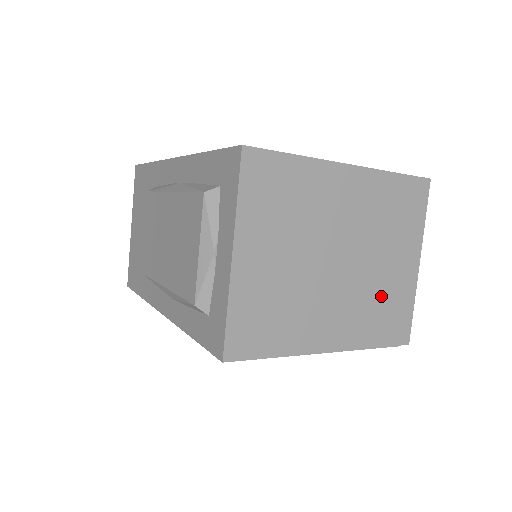
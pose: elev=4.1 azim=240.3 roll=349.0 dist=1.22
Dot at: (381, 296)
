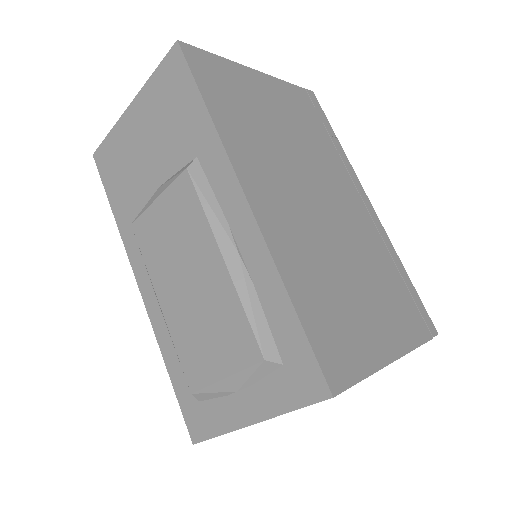
Dot at: occluded
